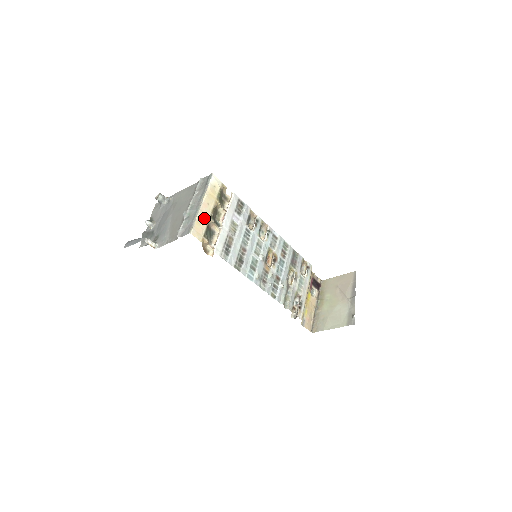
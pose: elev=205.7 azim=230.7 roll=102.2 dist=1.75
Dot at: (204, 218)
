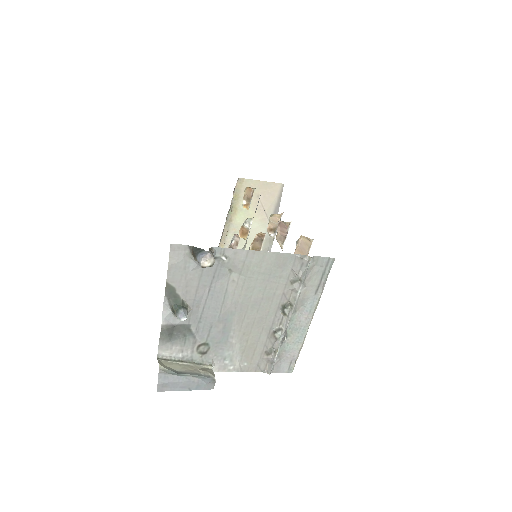
Dot at: occluded
